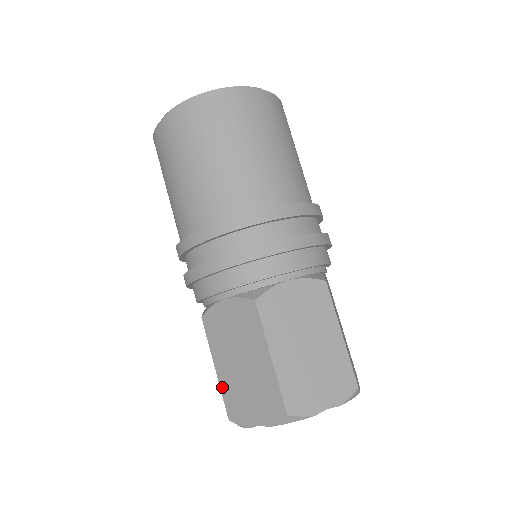
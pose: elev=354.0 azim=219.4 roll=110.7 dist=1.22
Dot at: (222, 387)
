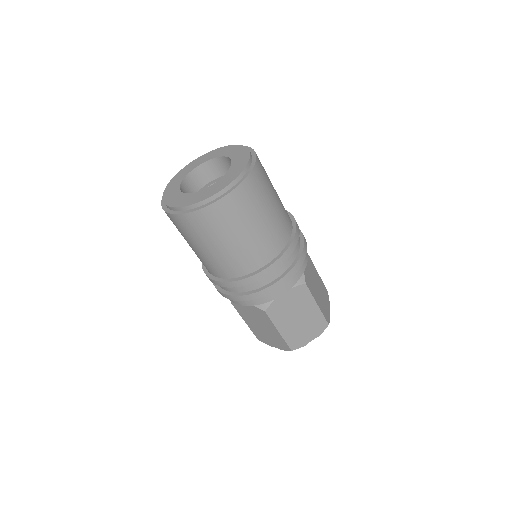
Dot at: (251, 329)
